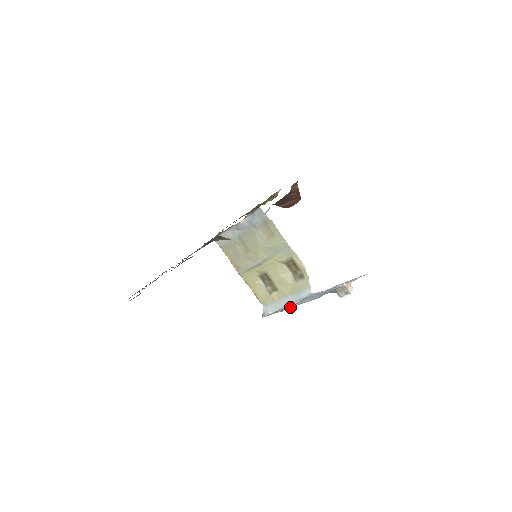
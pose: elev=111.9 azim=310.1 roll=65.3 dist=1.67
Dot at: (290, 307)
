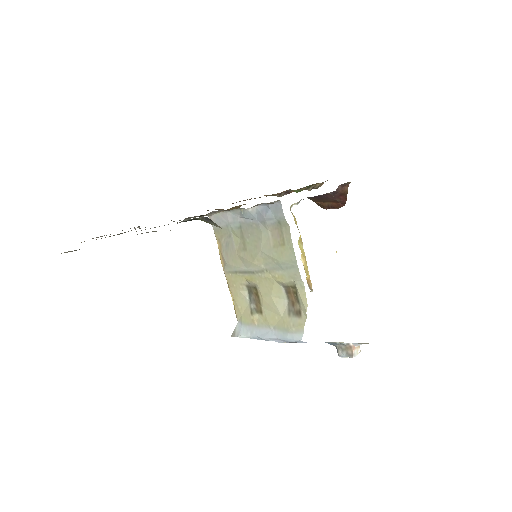
Dot at: occluded
